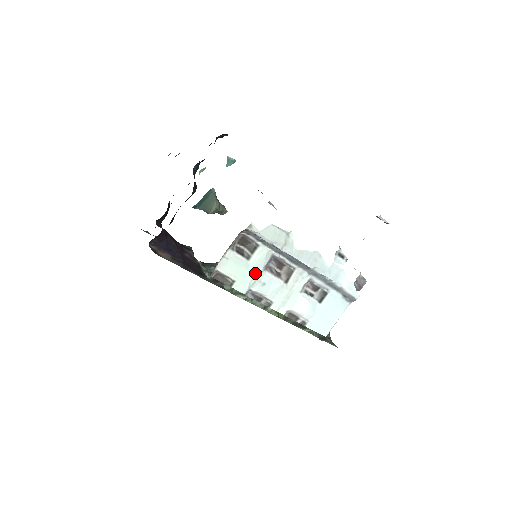
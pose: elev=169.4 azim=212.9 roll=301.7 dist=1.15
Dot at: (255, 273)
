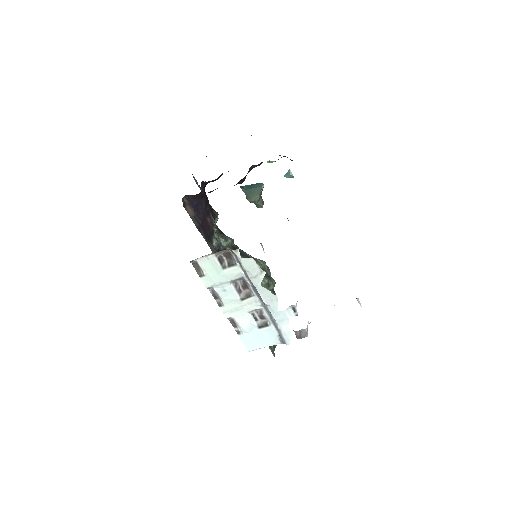
Dot at: (222, 280)
